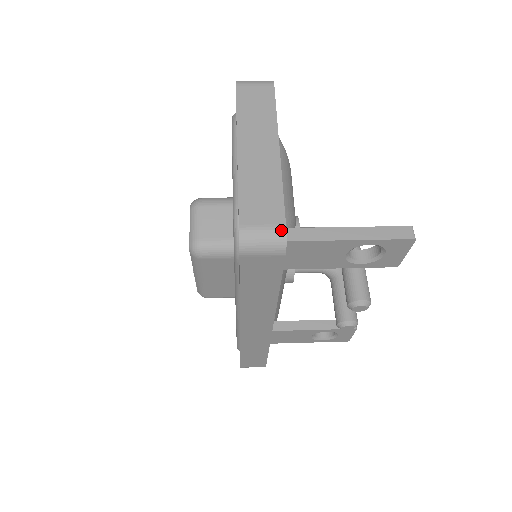
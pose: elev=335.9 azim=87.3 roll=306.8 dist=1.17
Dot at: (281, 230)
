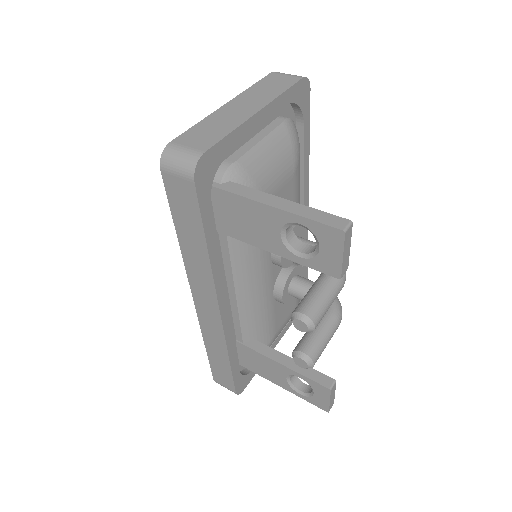
Dot at: (197, 154)
